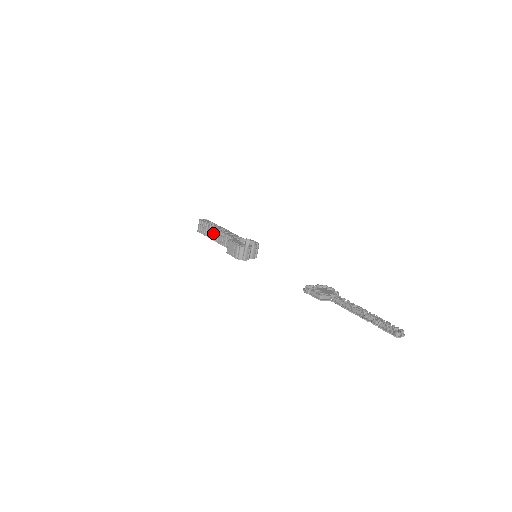
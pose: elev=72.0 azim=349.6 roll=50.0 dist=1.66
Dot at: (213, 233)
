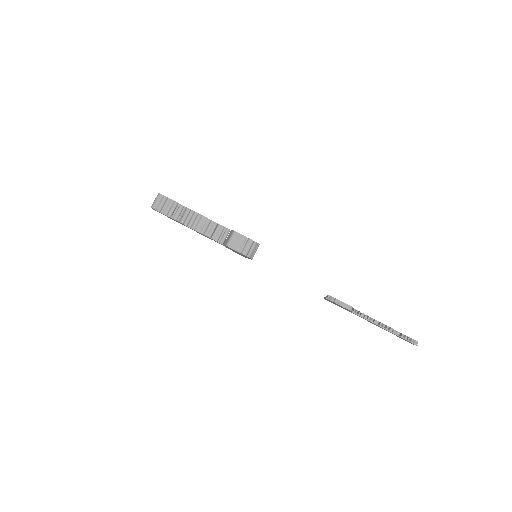
Dot at: (189, 217)
